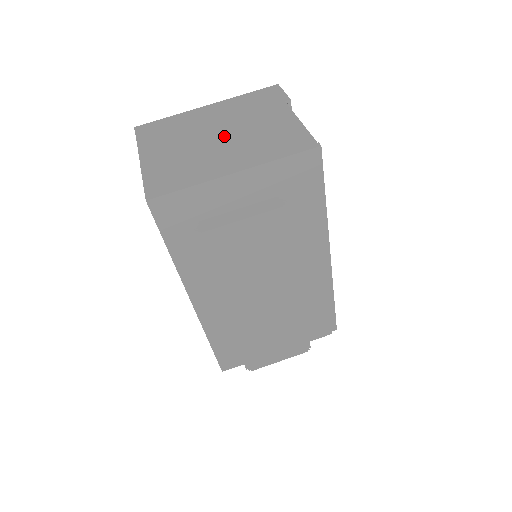
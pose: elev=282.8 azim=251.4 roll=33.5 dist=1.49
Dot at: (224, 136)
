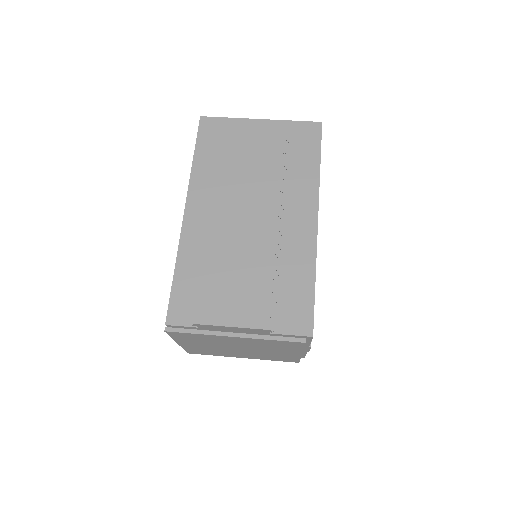
Dot at: occluded
